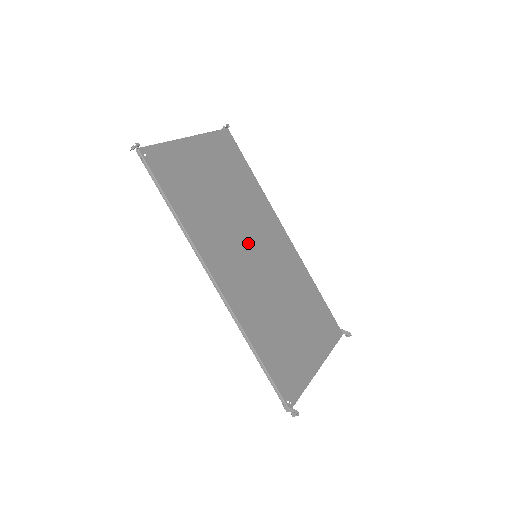
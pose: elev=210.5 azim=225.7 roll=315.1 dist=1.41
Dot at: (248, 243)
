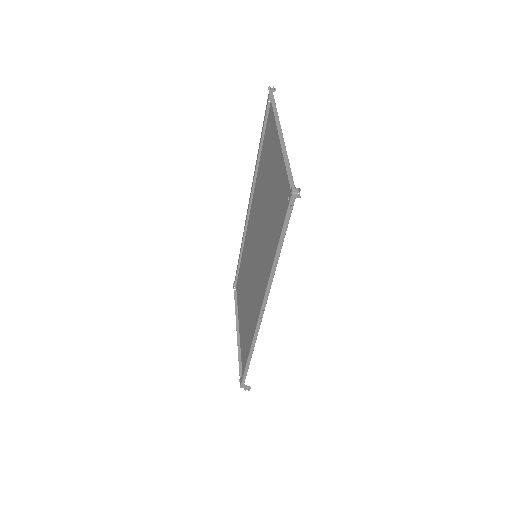
Dot at: (259, 246)
